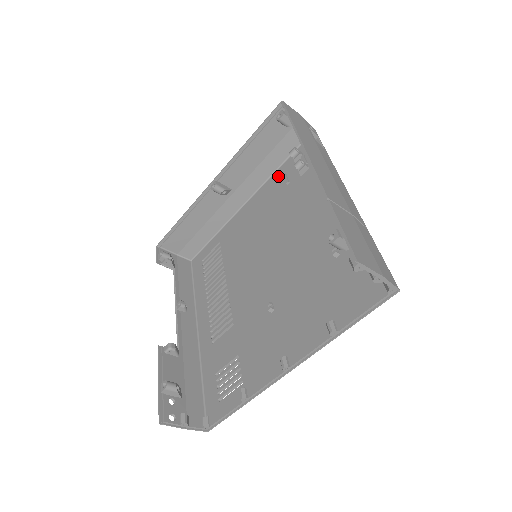
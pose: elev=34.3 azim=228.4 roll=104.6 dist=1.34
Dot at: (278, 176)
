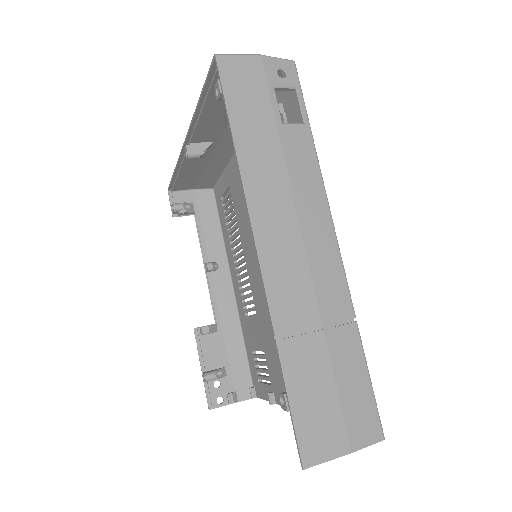
Dot at: occluded
